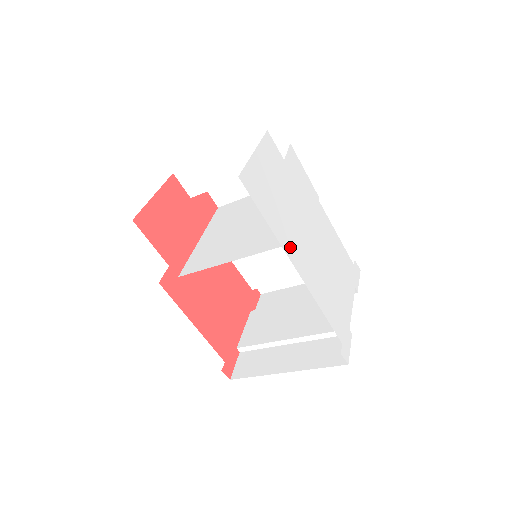
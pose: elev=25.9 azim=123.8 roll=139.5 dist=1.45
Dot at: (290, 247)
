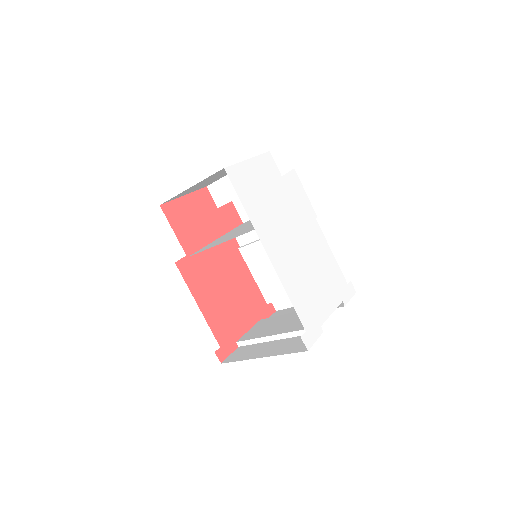
Dot at: (265, 234)
